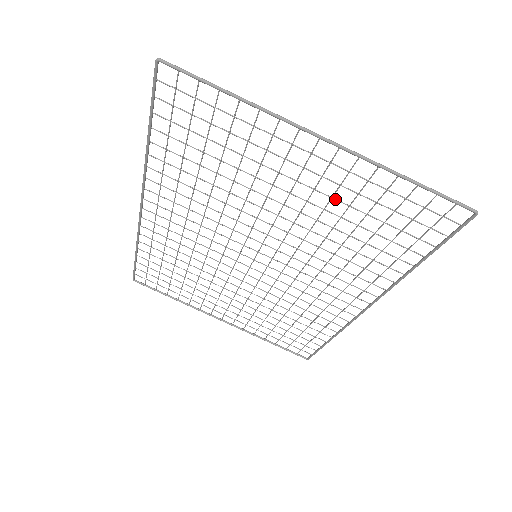
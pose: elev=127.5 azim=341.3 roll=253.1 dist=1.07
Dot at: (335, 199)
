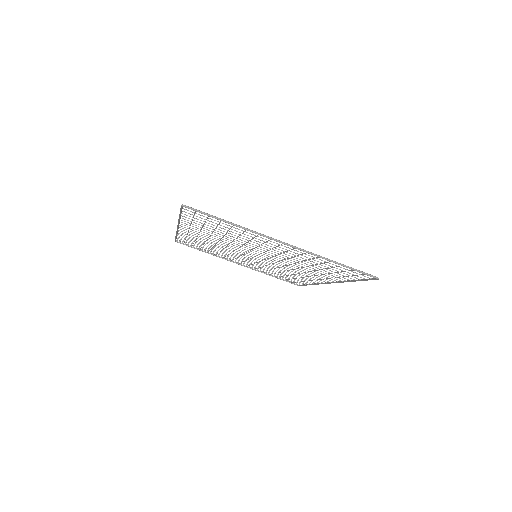
Dot at: occluded
